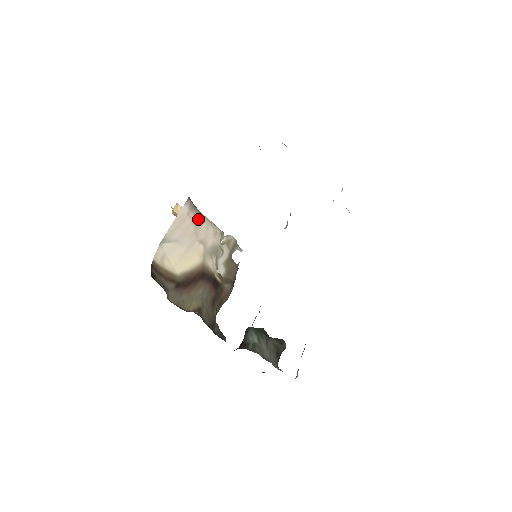
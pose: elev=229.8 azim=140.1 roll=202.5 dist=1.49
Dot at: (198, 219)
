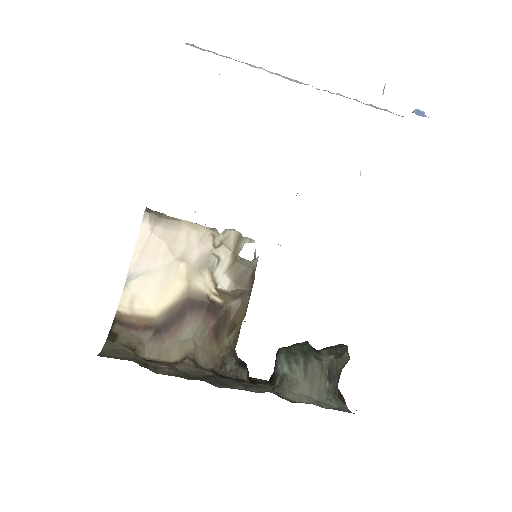
Dot at: (171, 230)
